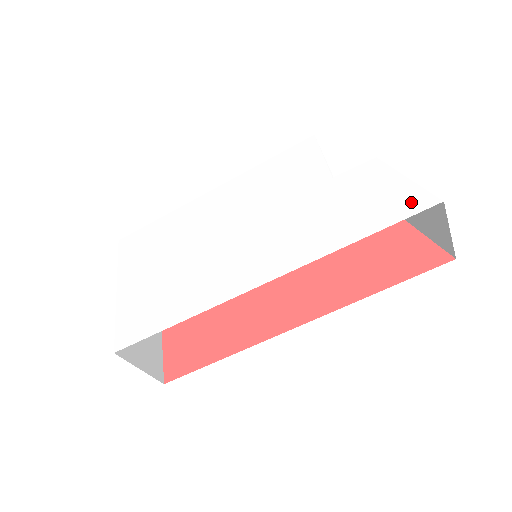
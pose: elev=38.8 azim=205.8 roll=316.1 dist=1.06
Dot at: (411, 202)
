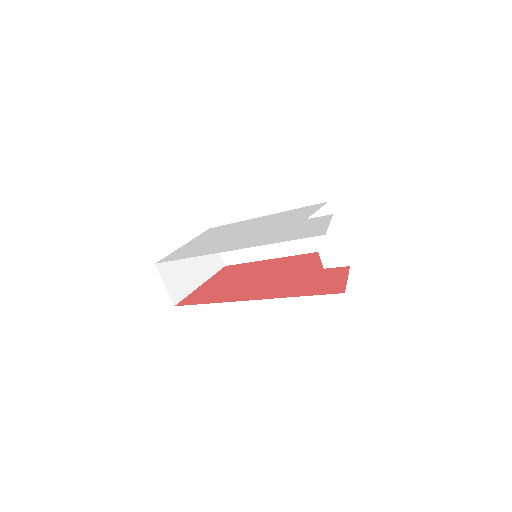
Dot at: (315, 233)
